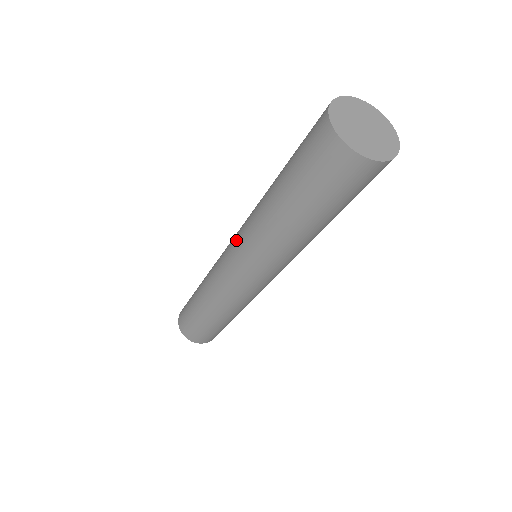
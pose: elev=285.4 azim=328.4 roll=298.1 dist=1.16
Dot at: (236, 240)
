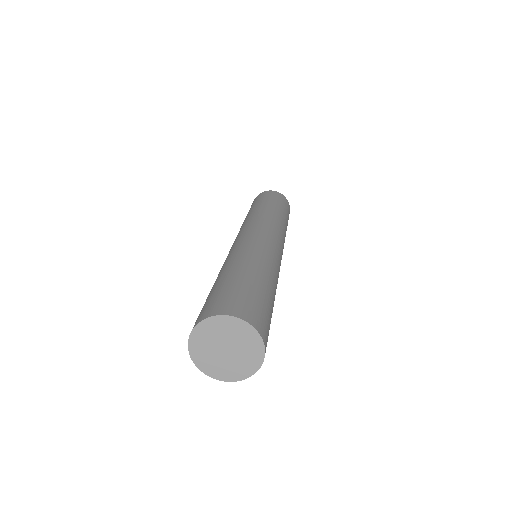
Dot at: (240, 240)
